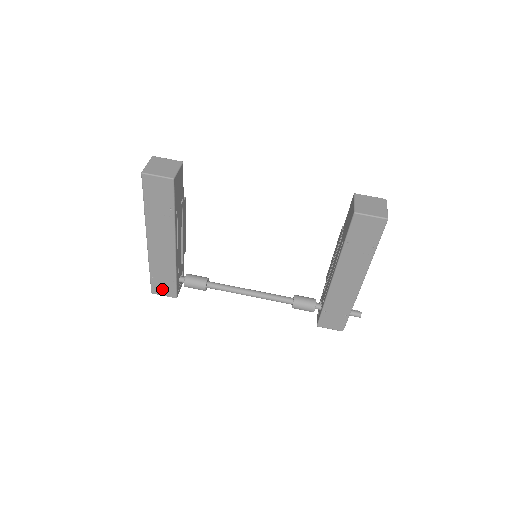
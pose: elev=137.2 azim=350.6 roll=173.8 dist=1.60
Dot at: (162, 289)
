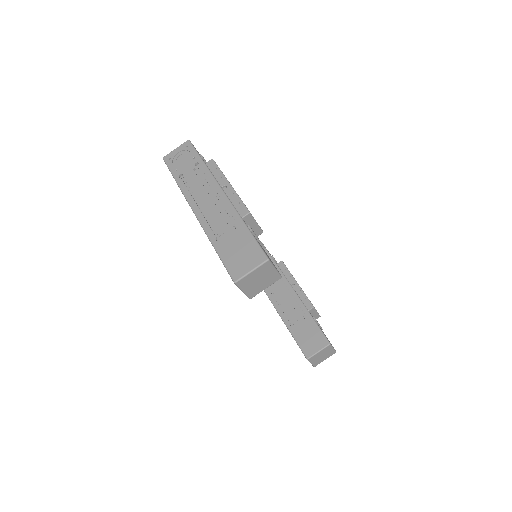
Dot at: occluded
